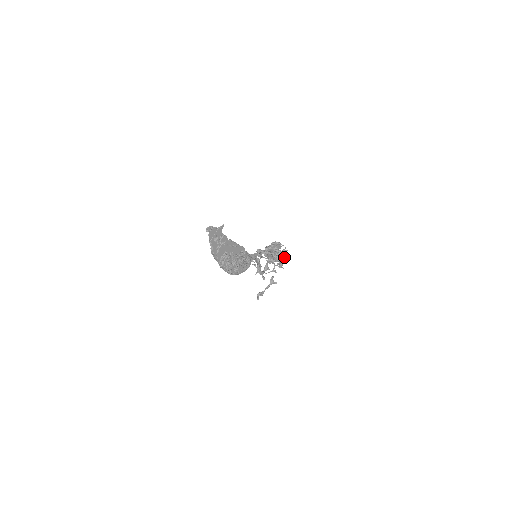
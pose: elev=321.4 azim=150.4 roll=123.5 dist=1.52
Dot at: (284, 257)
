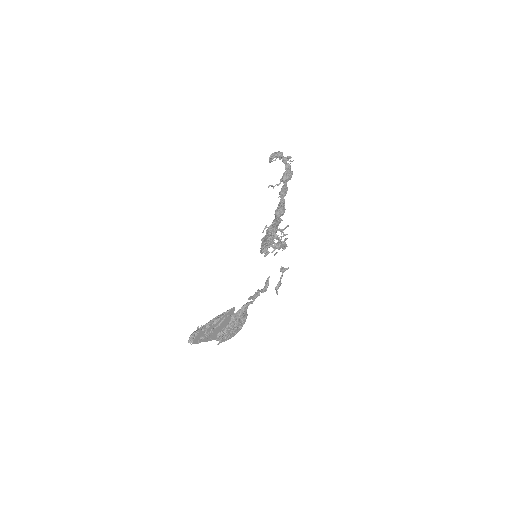
Dot at: (282, 245)
